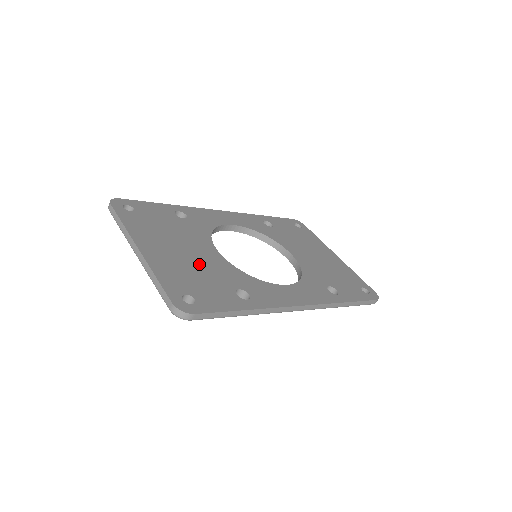
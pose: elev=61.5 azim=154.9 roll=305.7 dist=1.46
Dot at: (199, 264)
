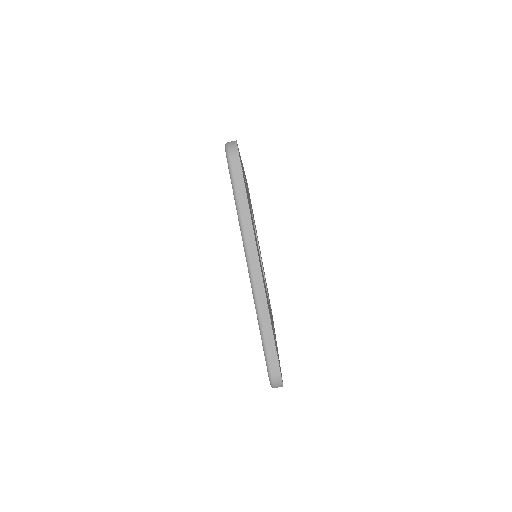
Dot at: occluded
